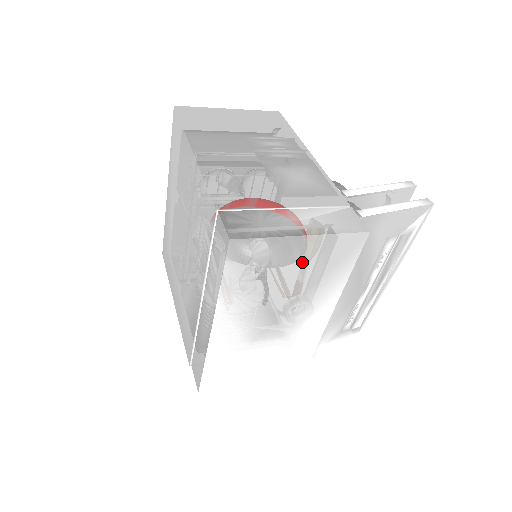
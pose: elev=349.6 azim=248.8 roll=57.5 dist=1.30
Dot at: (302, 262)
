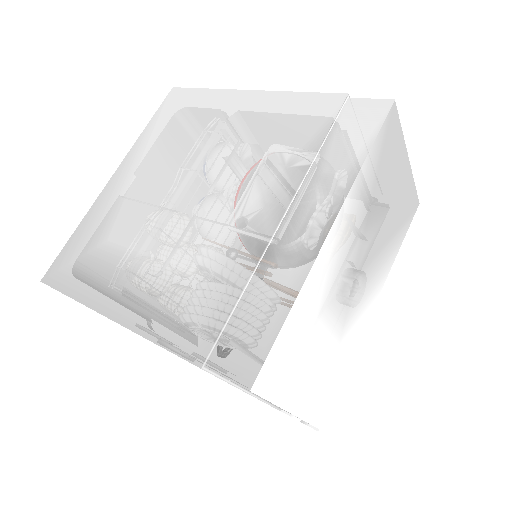
Dot at: (396, 195)
